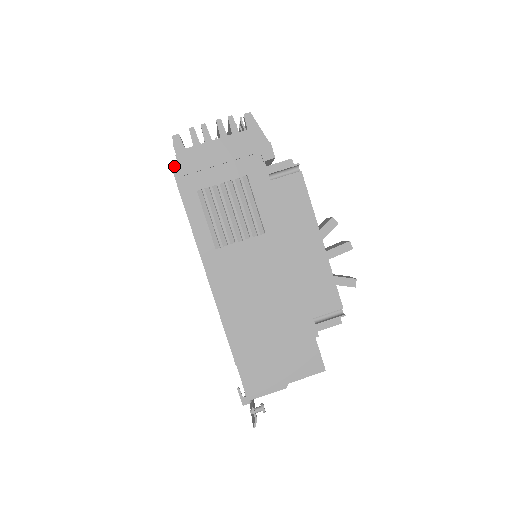
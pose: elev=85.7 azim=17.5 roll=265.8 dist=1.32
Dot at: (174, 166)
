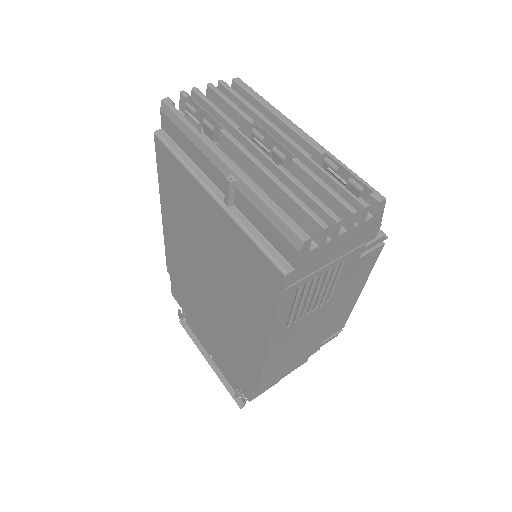
Dot at: (289, 273)
